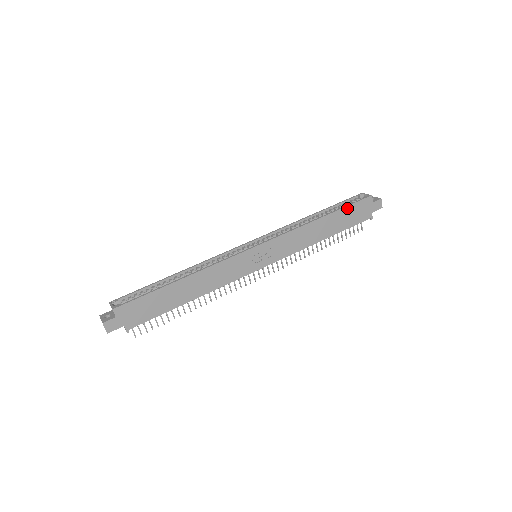
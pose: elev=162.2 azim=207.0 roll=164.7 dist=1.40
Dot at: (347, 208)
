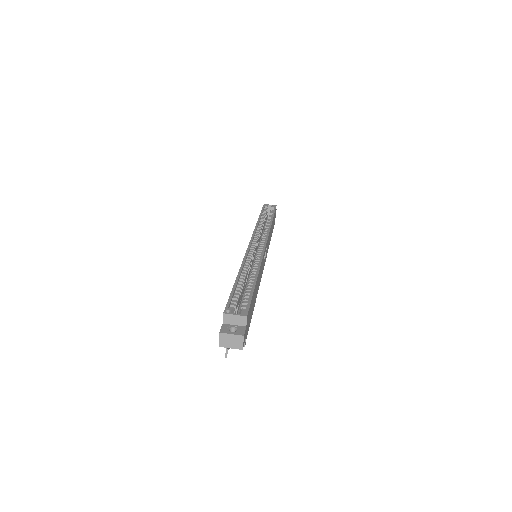
Dot at: (274, 214)
